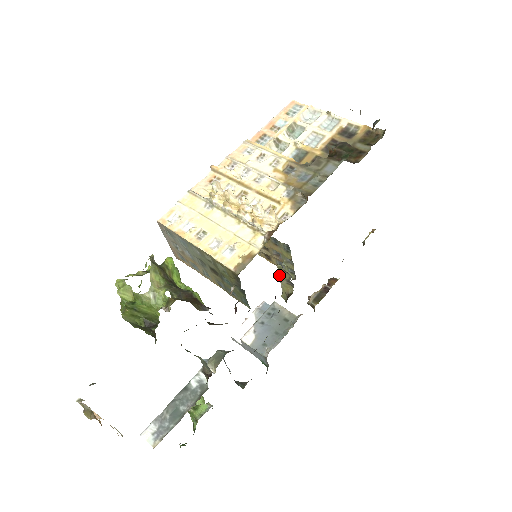
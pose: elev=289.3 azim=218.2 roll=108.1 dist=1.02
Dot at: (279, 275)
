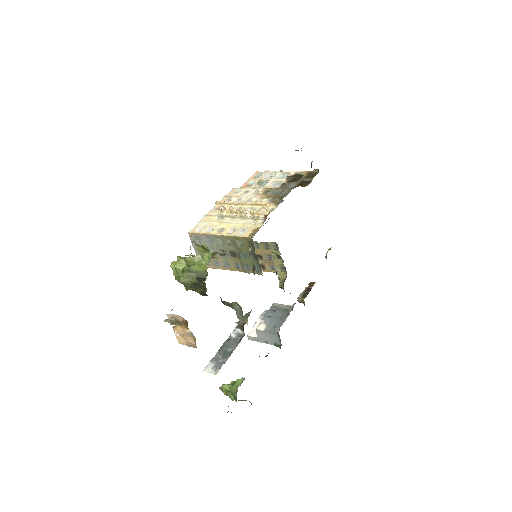
Dot at: (275, 265)
